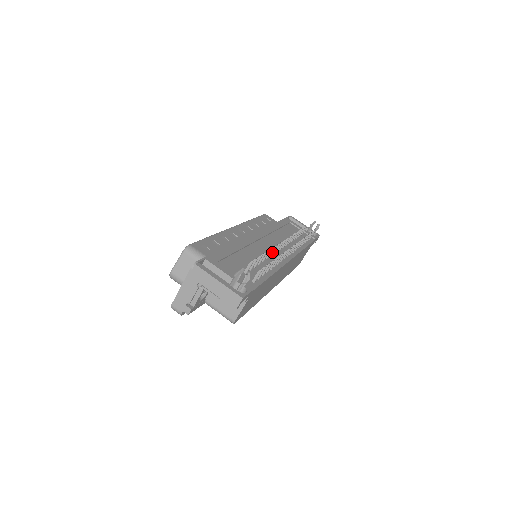
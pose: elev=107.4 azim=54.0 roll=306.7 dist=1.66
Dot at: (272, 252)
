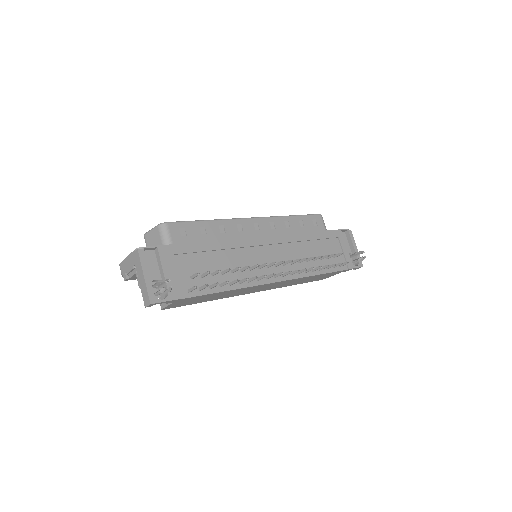
Dot at: (253, 268)
